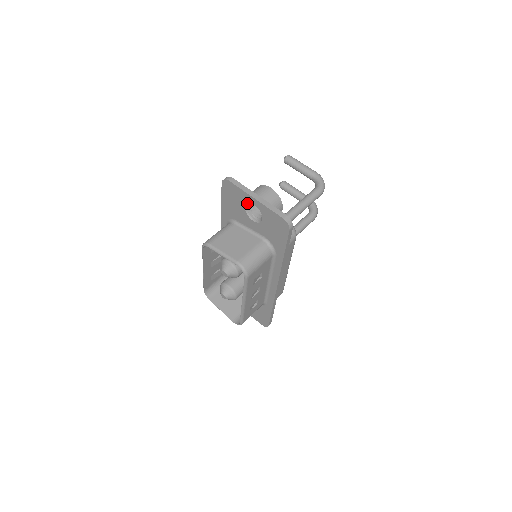
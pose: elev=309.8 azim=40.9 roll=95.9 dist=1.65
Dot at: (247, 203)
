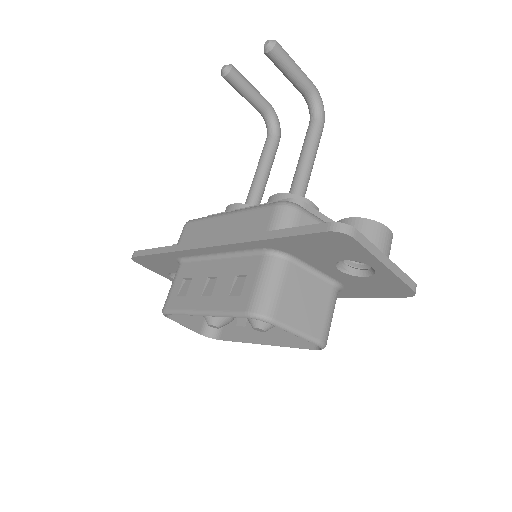
Dot at: (357, 261)
